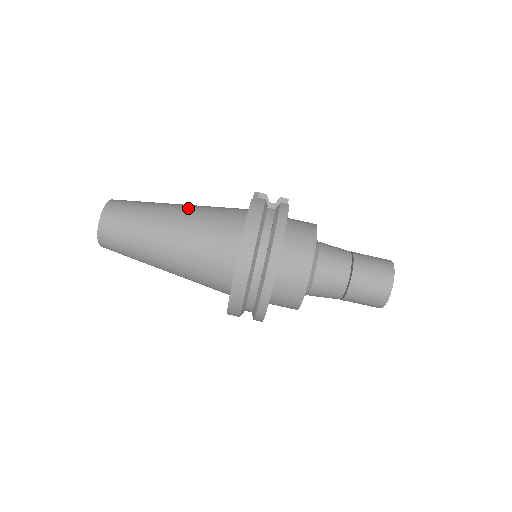
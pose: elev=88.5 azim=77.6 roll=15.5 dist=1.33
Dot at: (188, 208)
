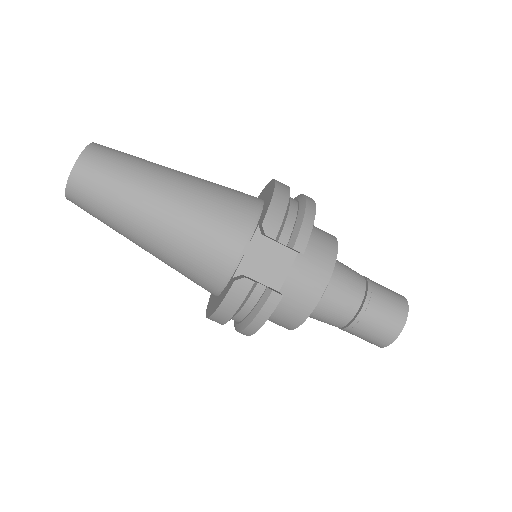
Dot at: (167, 227)
